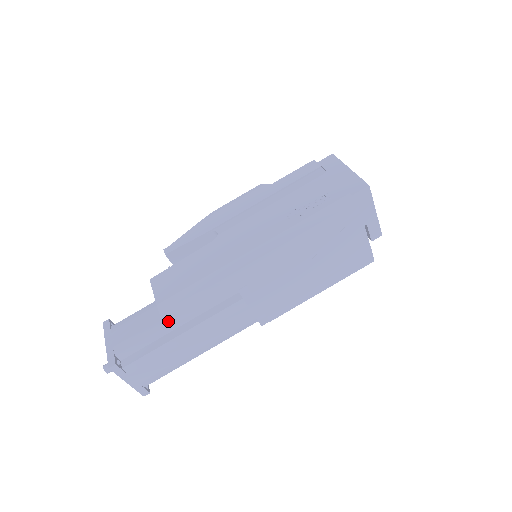
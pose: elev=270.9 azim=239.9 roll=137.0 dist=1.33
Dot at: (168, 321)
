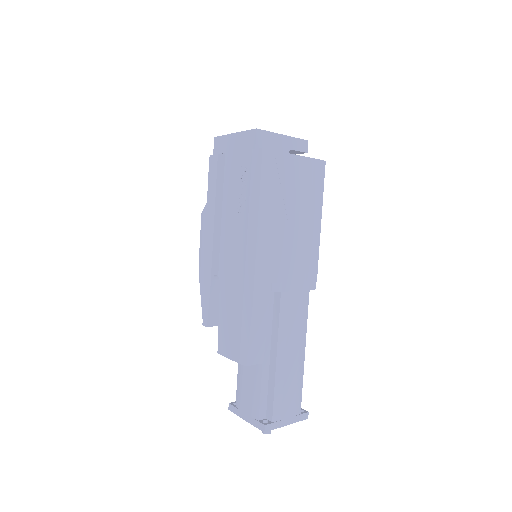
Dot at: (258, 363)
